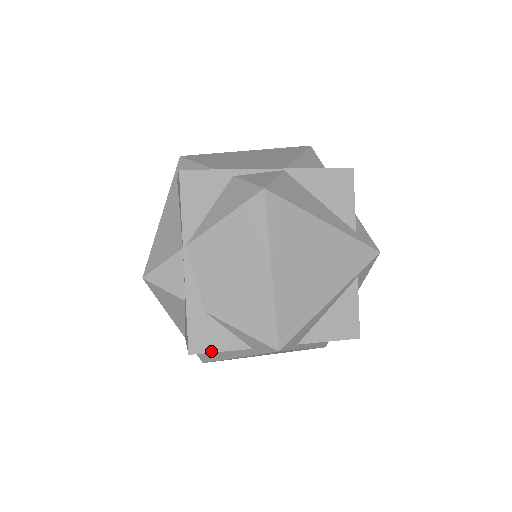
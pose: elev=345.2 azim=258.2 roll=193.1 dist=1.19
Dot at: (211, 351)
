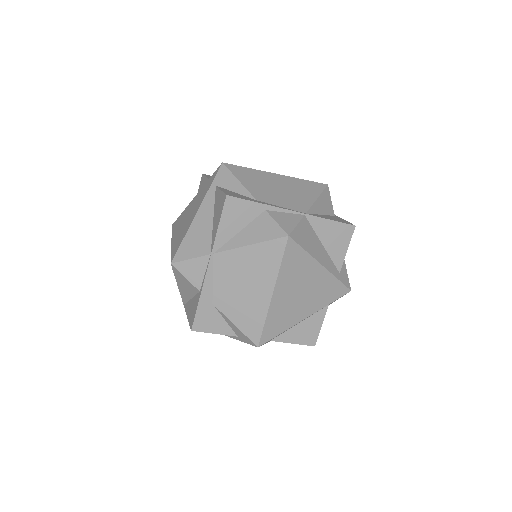
Dot at: (208, 332)
